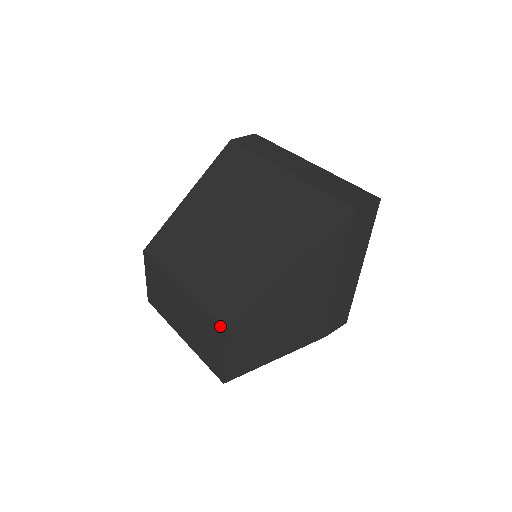
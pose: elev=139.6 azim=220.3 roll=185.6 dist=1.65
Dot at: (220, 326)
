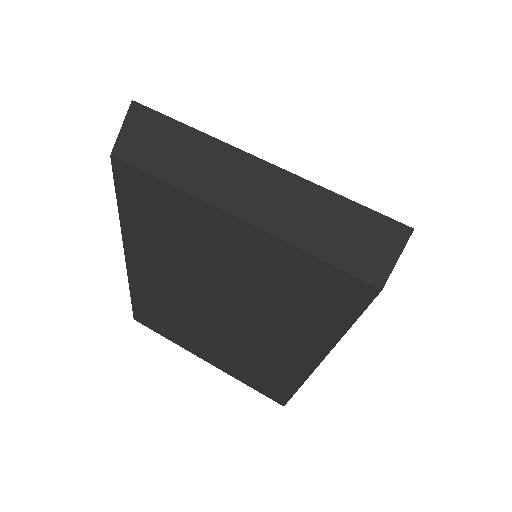
Dot at: occluded
